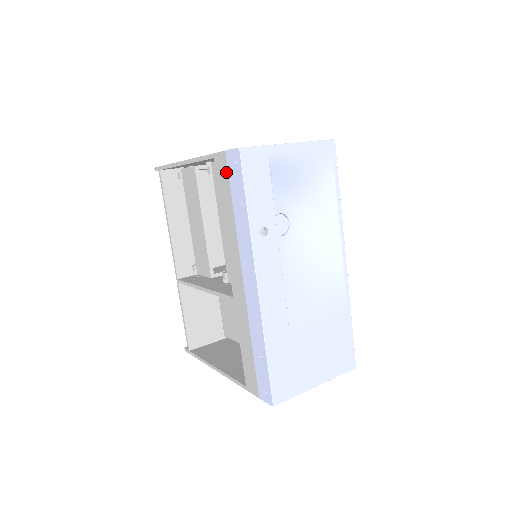
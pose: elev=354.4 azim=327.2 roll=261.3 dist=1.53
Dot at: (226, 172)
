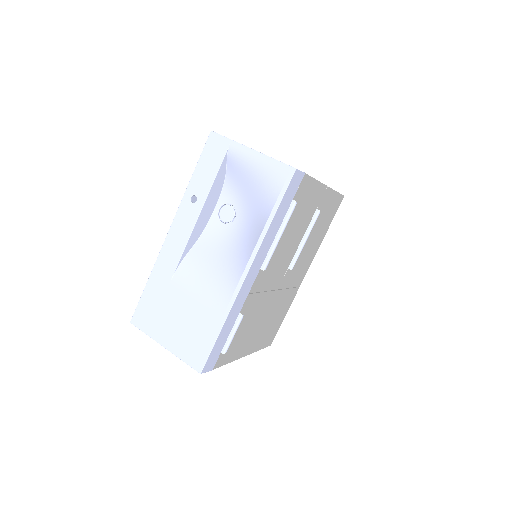
Dot at: occluded
